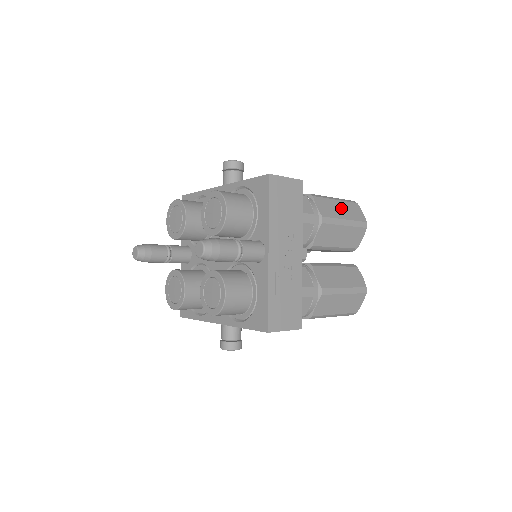
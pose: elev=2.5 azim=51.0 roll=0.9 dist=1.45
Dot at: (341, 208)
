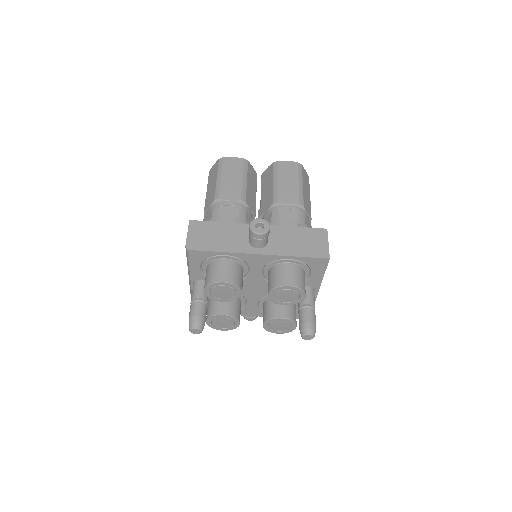
Dot at: (306, 189)
